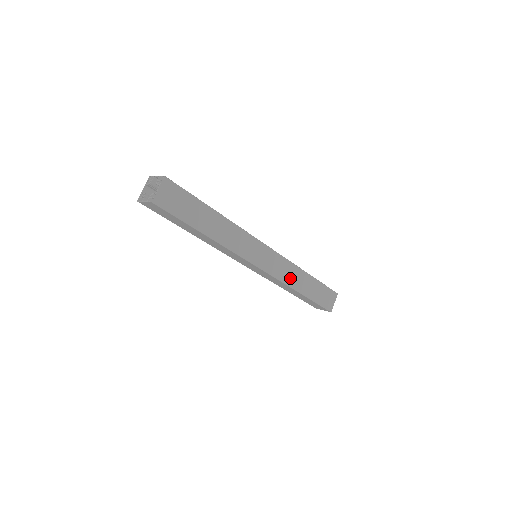
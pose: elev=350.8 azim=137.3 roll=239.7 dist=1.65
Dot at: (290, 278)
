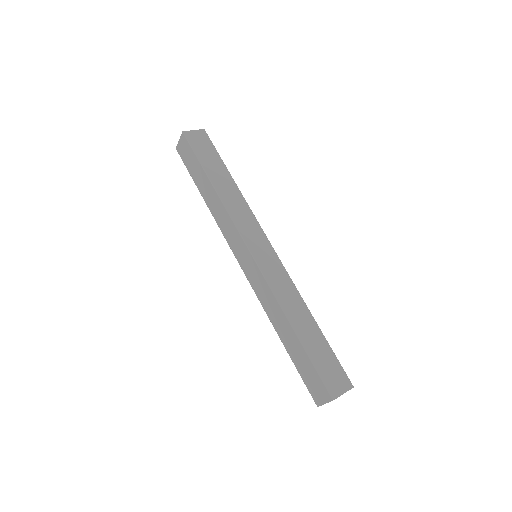
Dot at: (285, 297)
